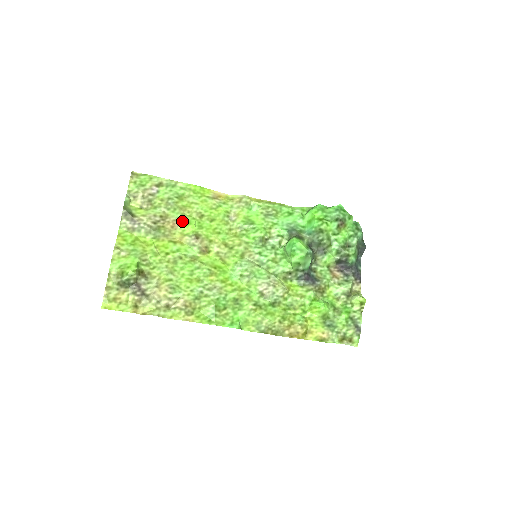
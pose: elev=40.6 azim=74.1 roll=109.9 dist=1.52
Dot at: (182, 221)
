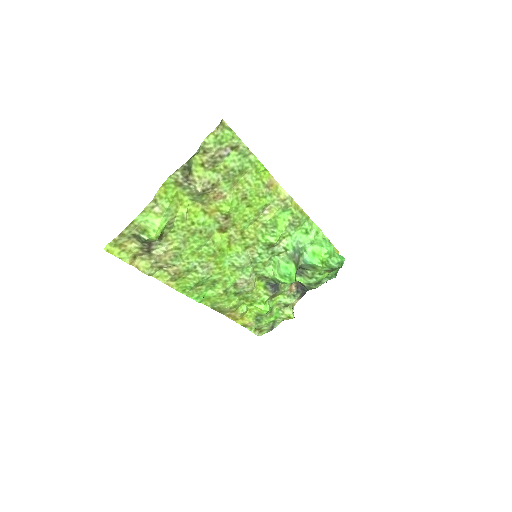
Dot at: (227, 198)
